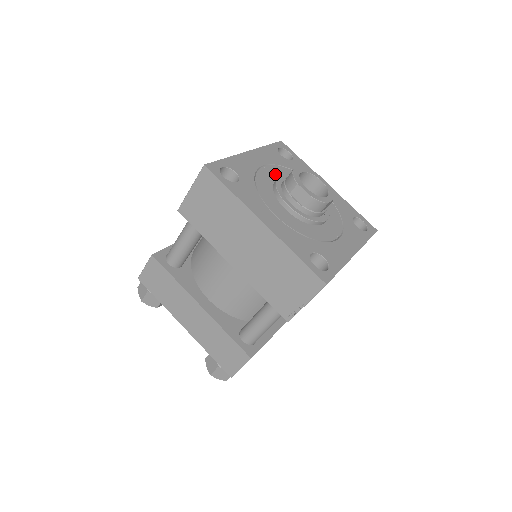
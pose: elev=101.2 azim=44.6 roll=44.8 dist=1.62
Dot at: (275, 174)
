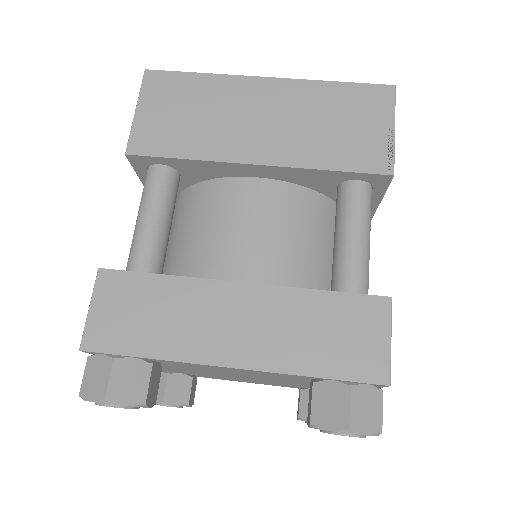
Dot at: occluded
